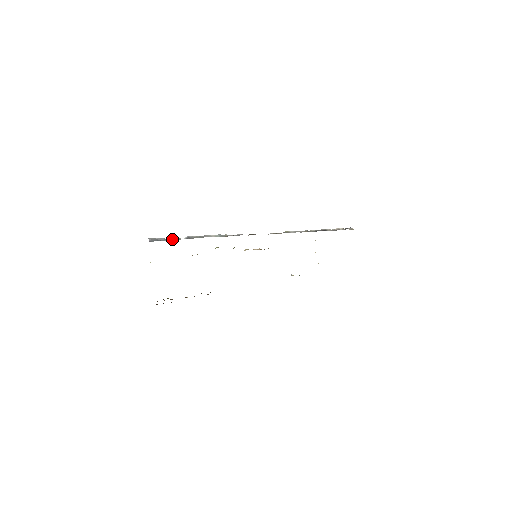
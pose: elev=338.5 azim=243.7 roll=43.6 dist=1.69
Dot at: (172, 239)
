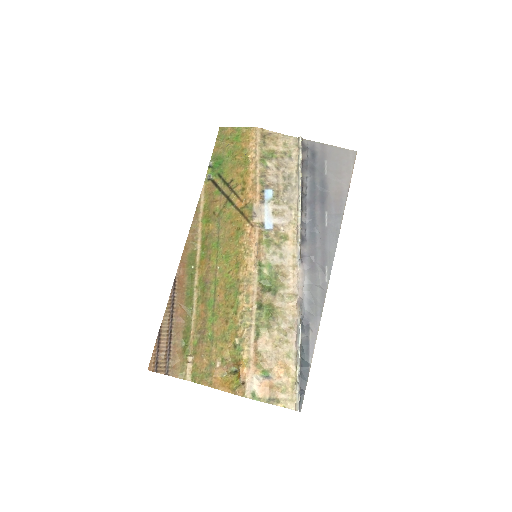
Dot at: (300, 386)
